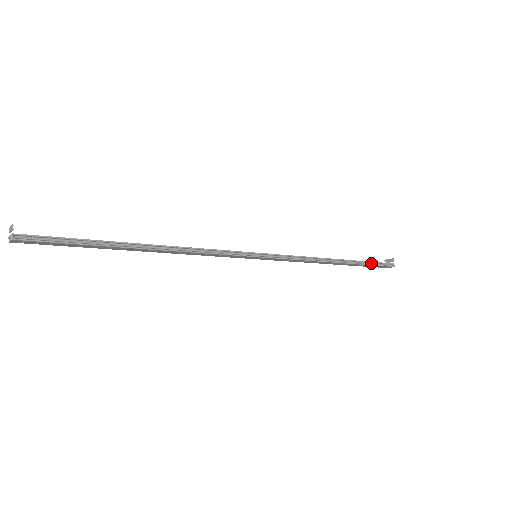
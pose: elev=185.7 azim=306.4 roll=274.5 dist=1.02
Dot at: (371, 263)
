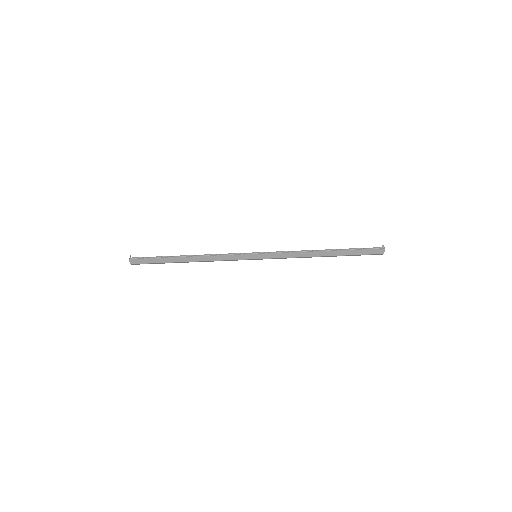
Dot at: (357, 249)
